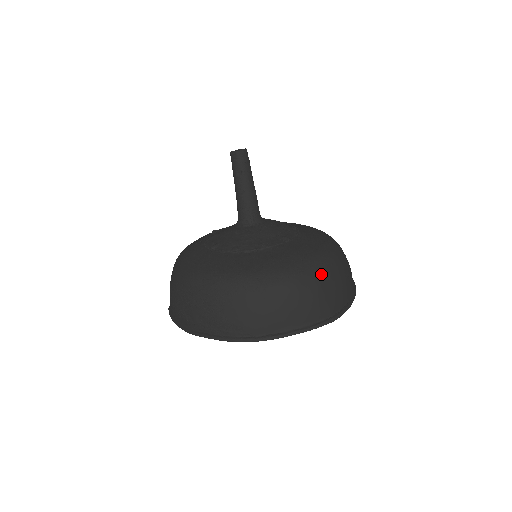
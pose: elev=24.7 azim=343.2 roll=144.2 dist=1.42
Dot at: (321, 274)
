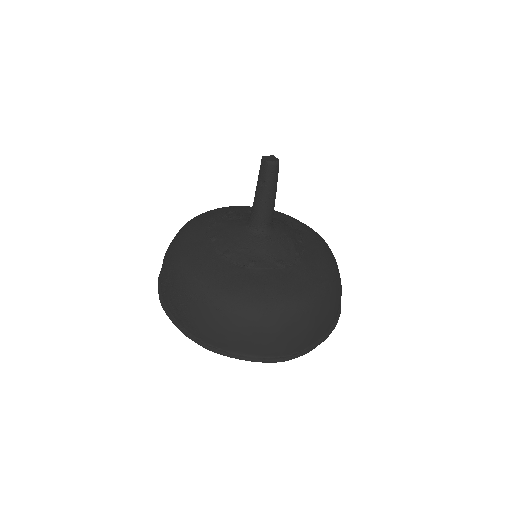
Dot at: (288, 319)
